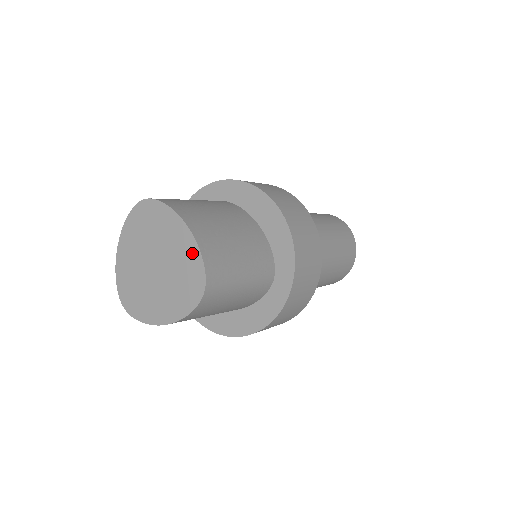
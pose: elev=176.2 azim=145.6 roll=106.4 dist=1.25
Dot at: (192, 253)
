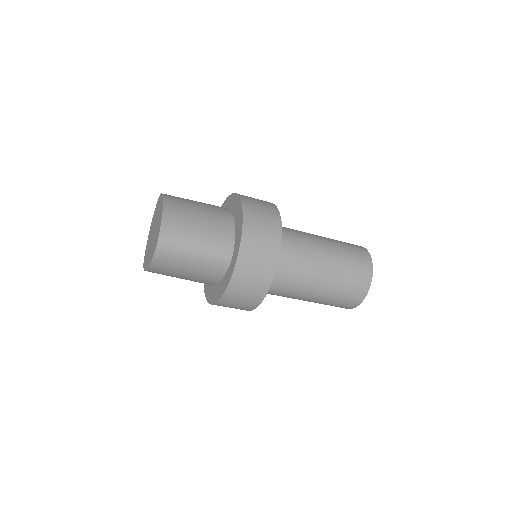
Dot at: (160, 221)
